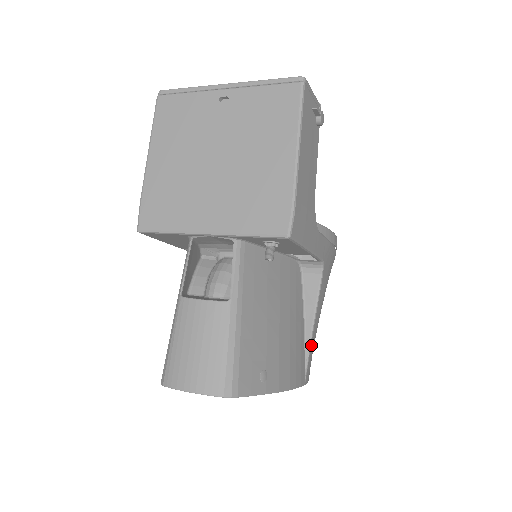
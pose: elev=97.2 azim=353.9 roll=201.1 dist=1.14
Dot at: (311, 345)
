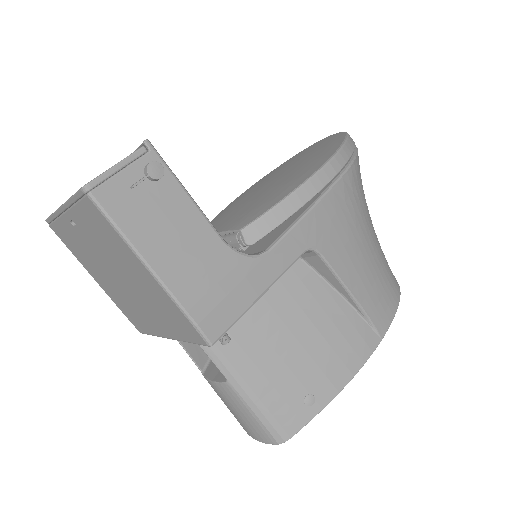
Dot at: (364, 306)
